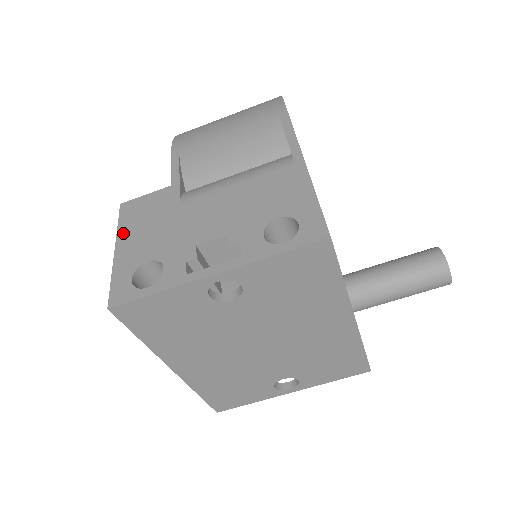
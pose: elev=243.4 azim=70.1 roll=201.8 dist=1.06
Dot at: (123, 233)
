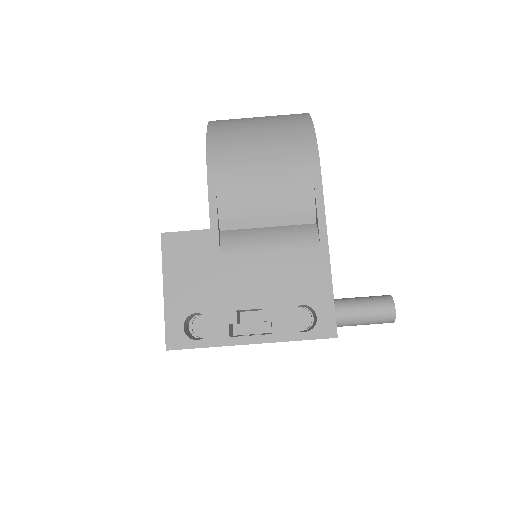
Dot at: (169, 273)
